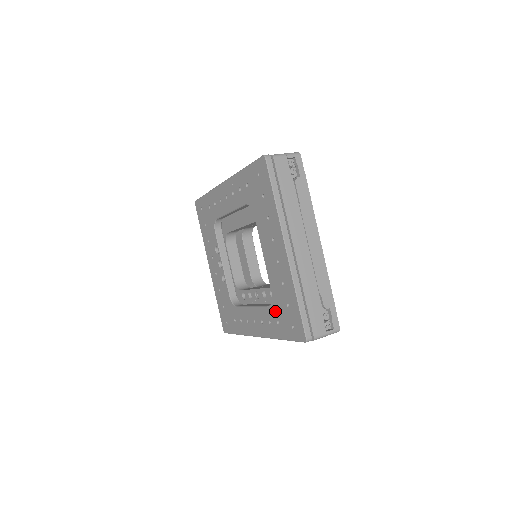
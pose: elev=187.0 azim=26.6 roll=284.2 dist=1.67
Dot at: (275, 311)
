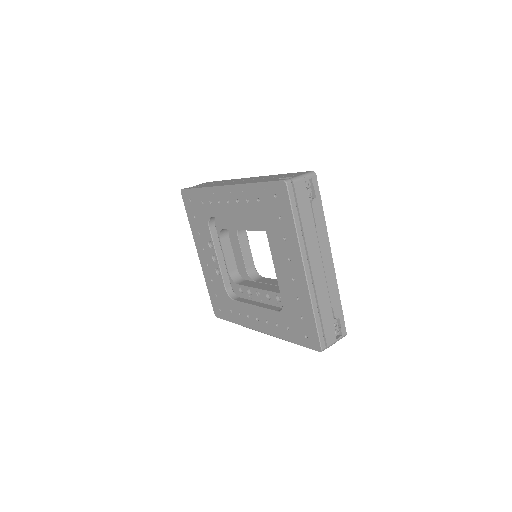
Dot at: (285, 318)
